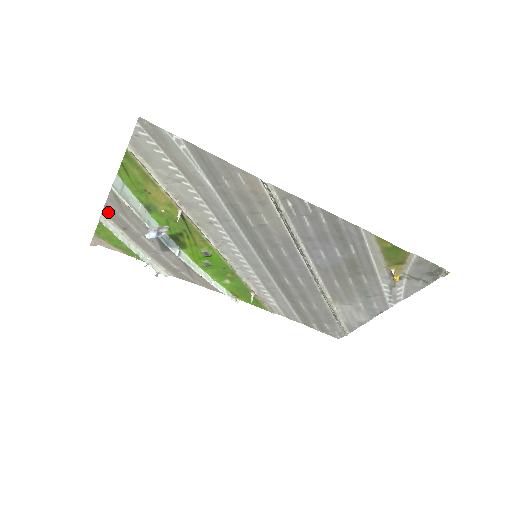
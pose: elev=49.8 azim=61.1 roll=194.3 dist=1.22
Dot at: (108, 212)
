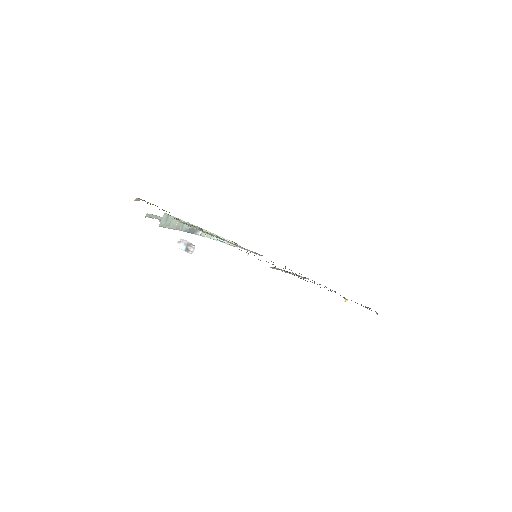
Dot at: occluded
